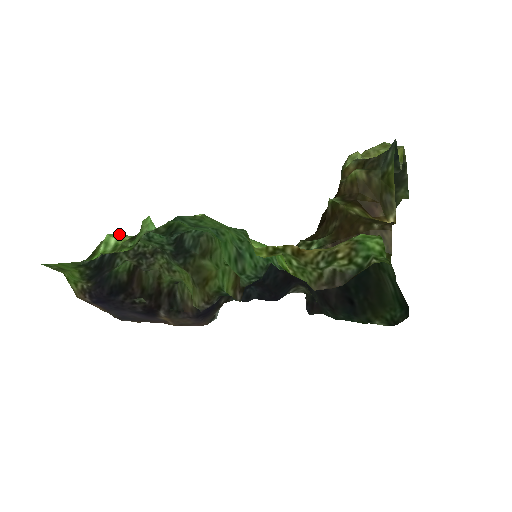
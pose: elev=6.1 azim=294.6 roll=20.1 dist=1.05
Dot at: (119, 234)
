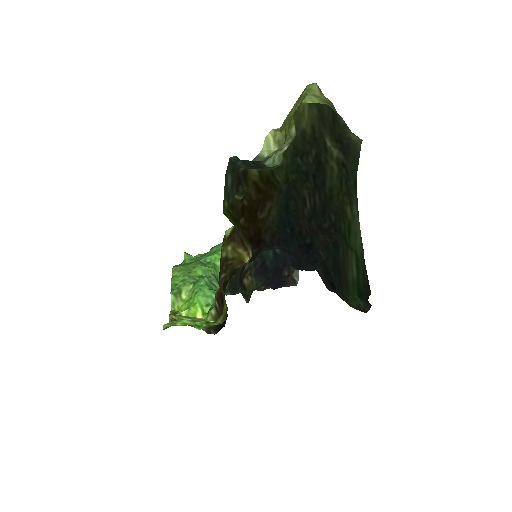
Dot at: occluded
